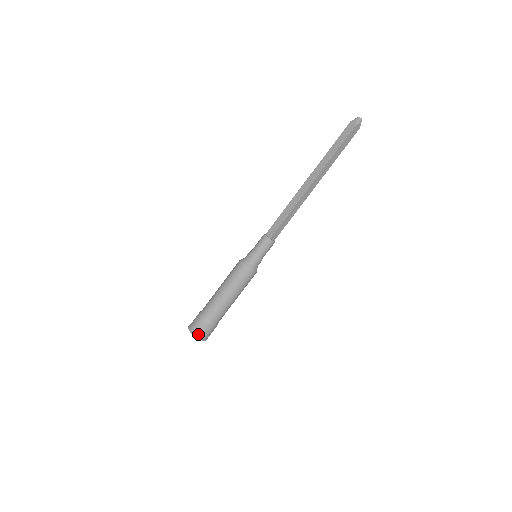
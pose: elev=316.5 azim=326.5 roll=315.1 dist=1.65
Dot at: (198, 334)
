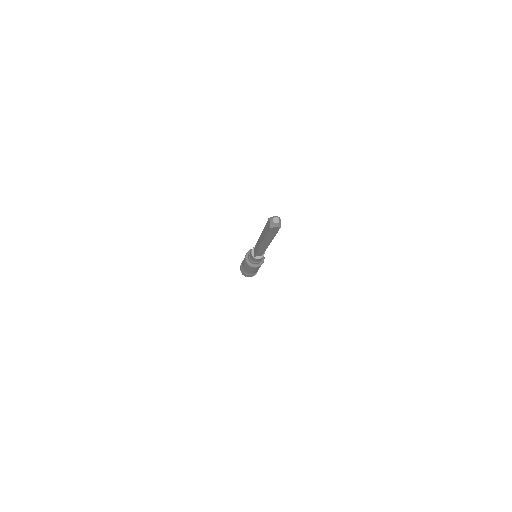
Dot at: (243, 274)
